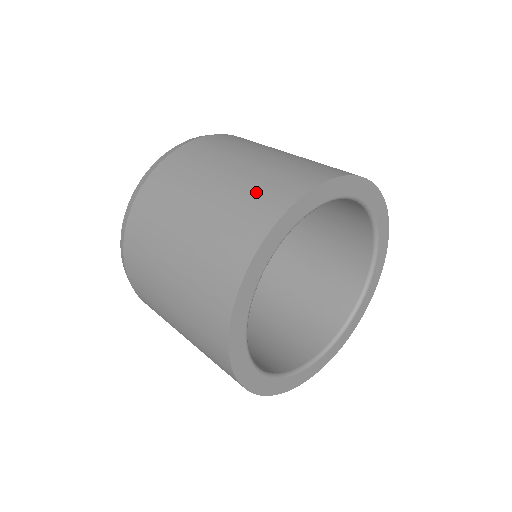
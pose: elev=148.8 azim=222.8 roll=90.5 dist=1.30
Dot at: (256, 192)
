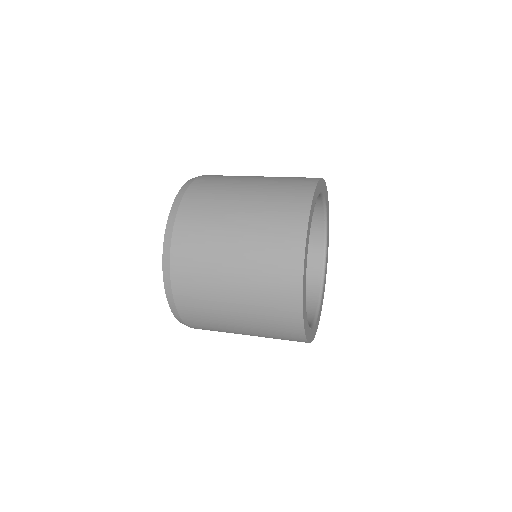
Dot at: (288, 180)
